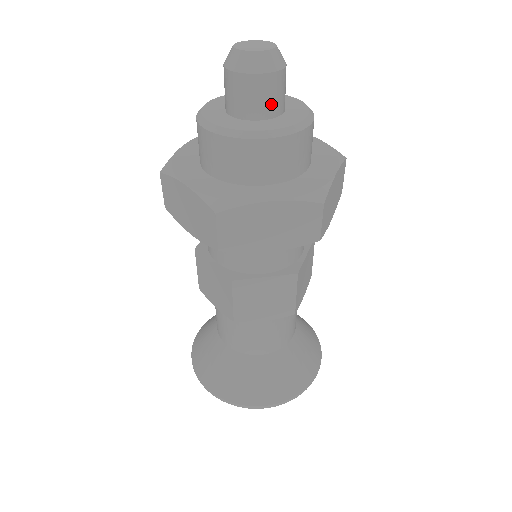
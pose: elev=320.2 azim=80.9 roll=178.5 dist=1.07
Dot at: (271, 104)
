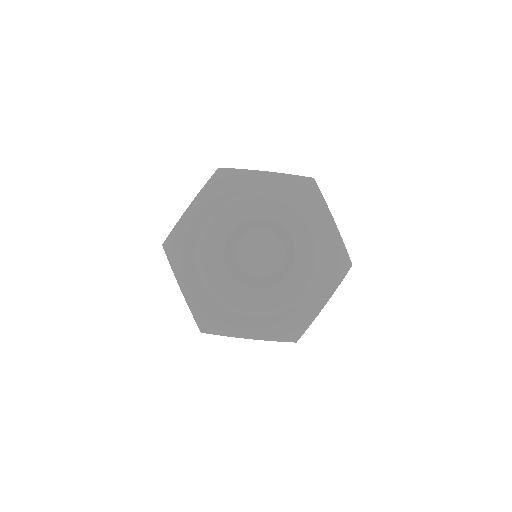
Dot at: occluded
